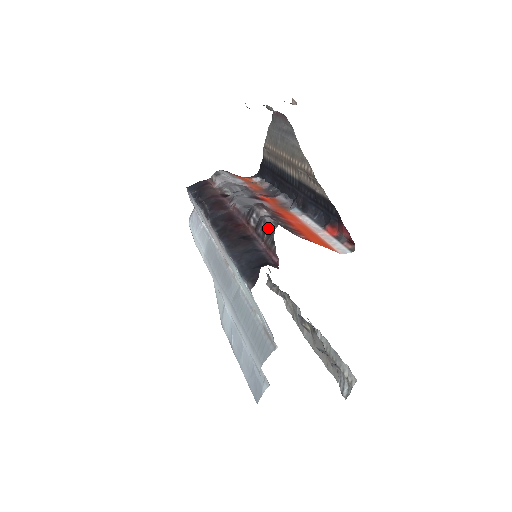
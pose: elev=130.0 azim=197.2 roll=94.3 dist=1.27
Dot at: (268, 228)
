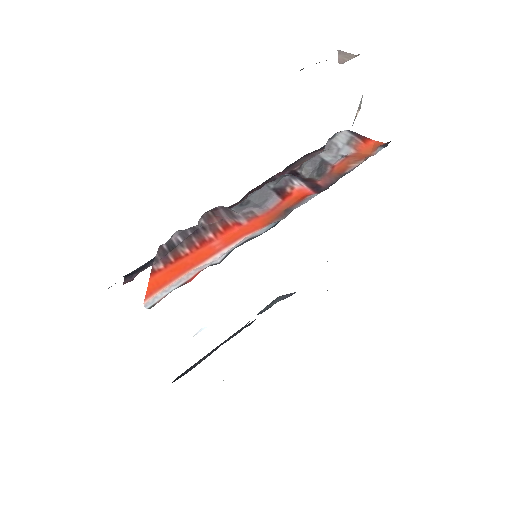
Dot at: occluded
